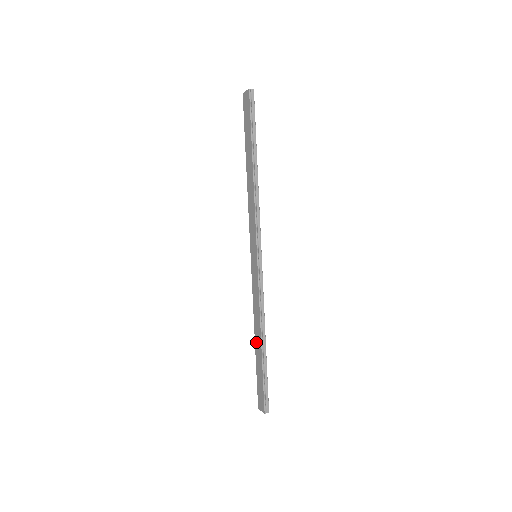
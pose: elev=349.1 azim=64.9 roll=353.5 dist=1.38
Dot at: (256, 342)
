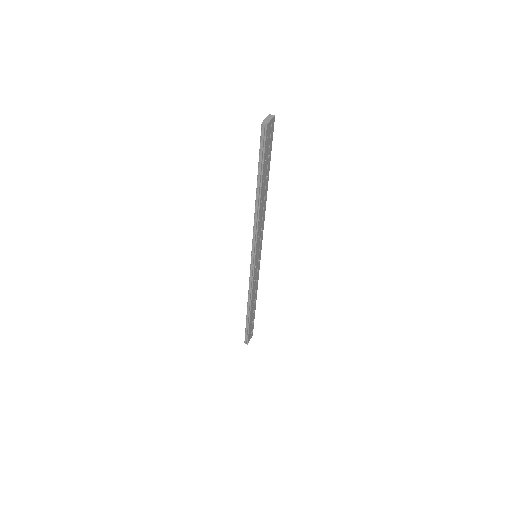
Dot at: occluded
